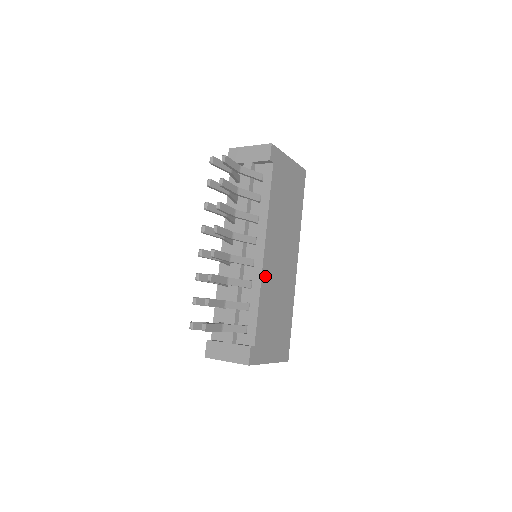
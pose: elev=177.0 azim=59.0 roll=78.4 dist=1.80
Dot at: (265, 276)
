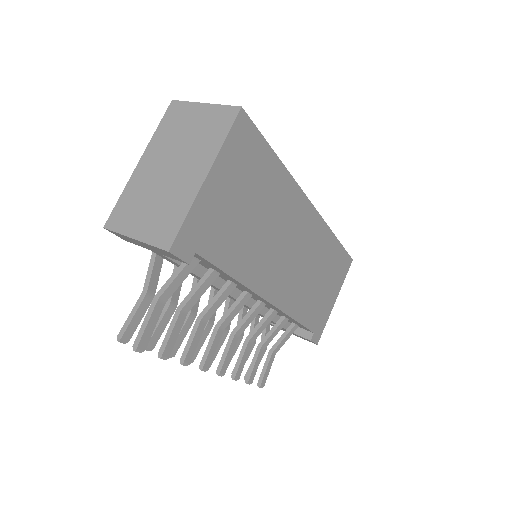
Dot at: (286, 302)
